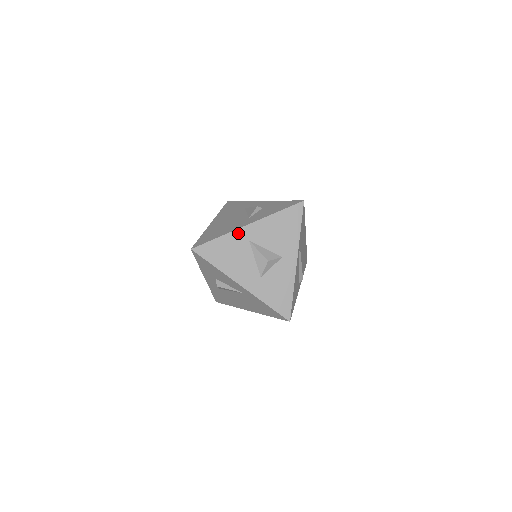
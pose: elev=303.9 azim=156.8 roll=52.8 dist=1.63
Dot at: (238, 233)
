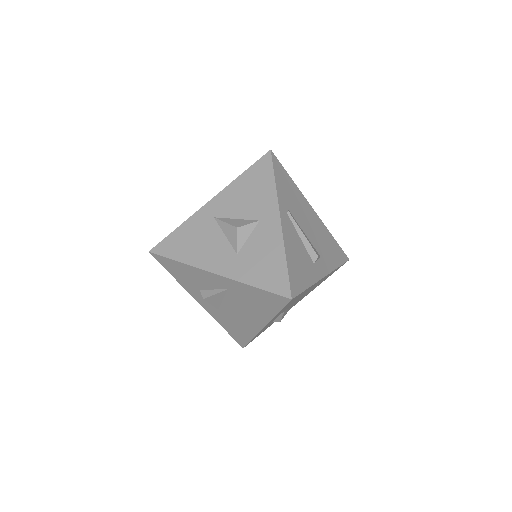
Dot at: (199, 214)
